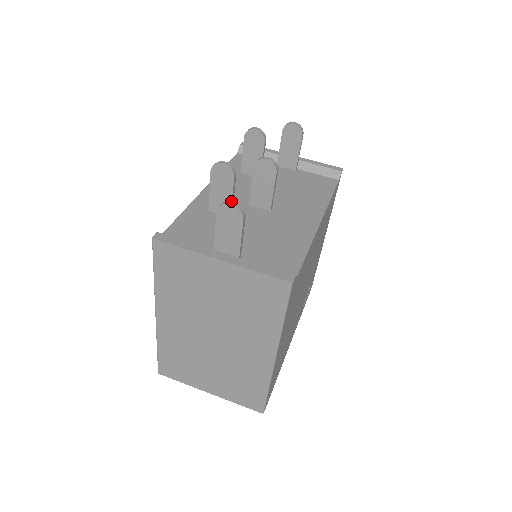
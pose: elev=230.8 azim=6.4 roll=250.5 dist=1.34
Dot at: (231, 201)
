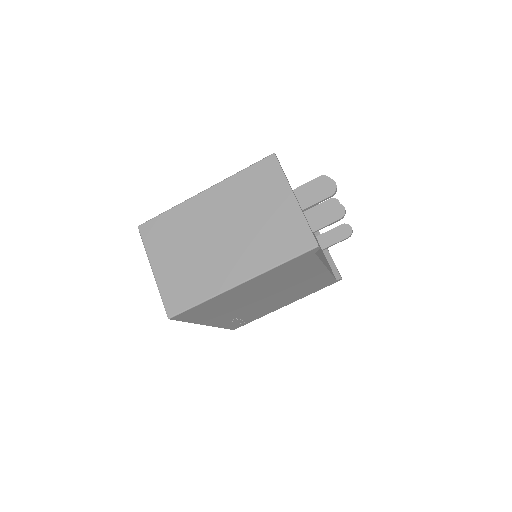
Dot at: occluded
